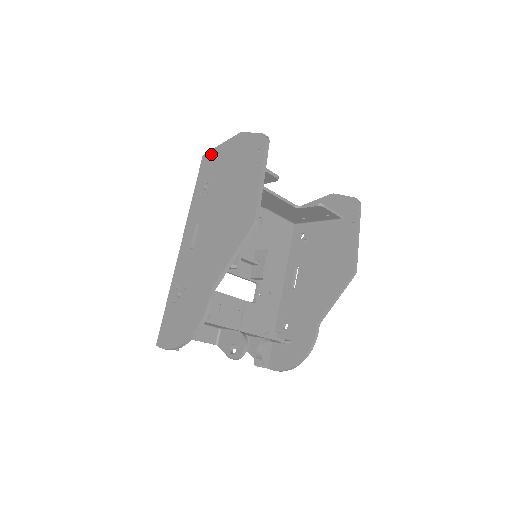
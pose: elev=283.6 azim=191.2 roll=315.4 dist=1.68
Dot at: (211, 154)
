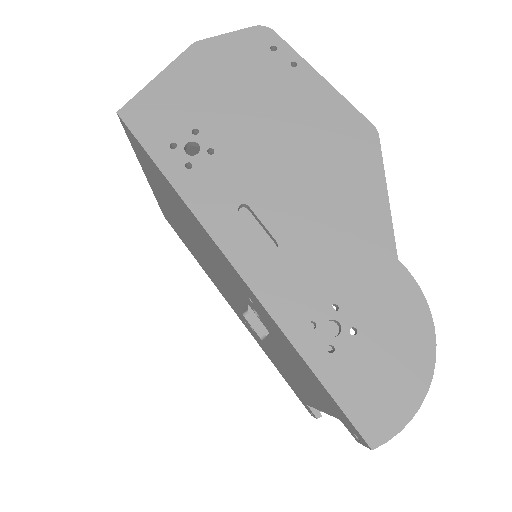
Dot at: (145, 100)
